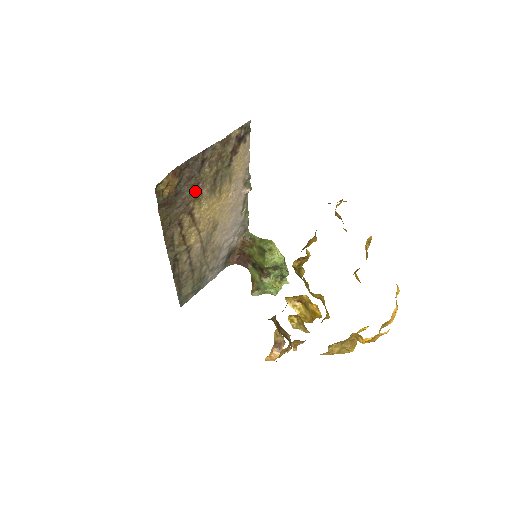
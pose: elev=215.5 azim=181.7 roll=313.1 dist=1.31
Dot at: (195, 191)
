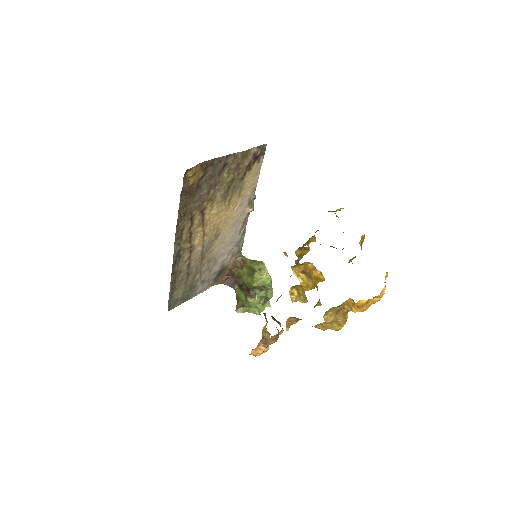
Dot at: (211, 192)
